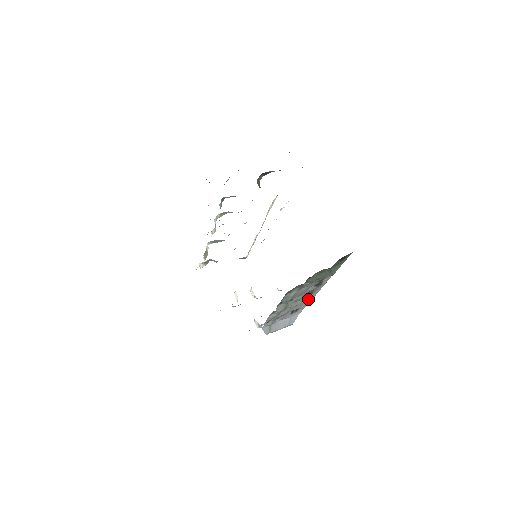
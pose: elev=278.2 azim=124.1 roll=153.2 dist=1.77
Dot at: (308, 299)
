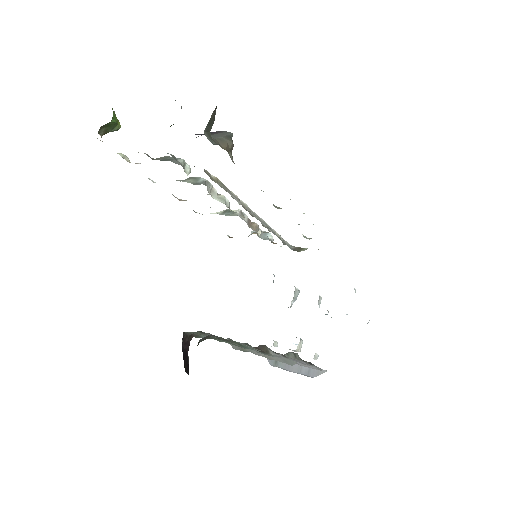
Dot at: (284, 360)
